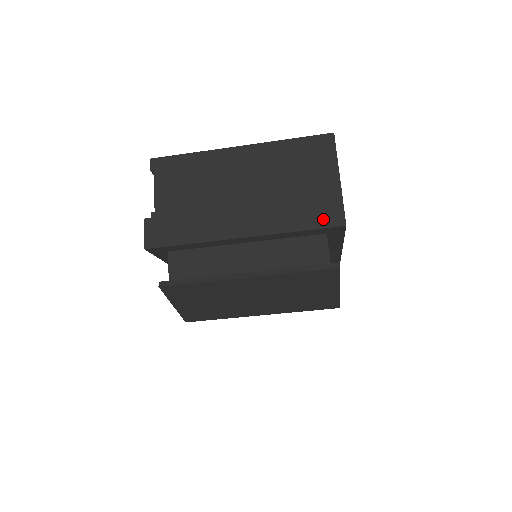
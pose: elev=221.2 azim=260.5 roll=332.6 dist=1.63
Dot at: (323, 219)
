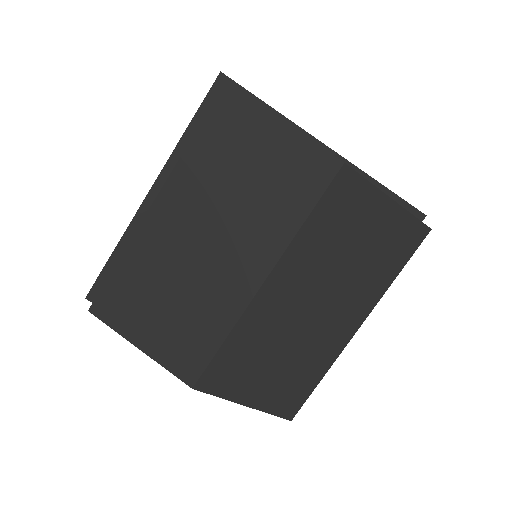
Dot at: occluded
